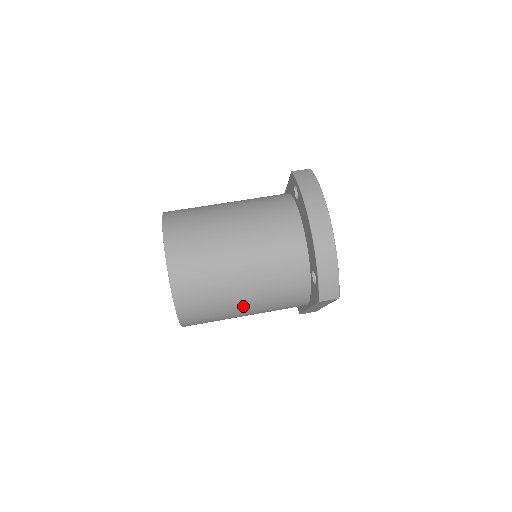
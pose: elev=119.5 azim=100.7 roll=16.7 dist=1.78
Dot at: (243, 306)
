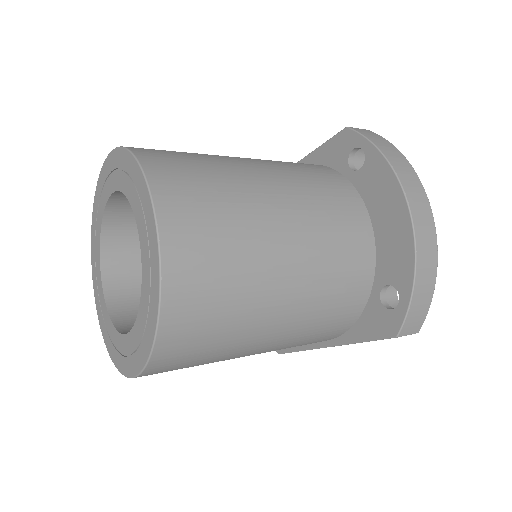
Dot at: (263, 340)
